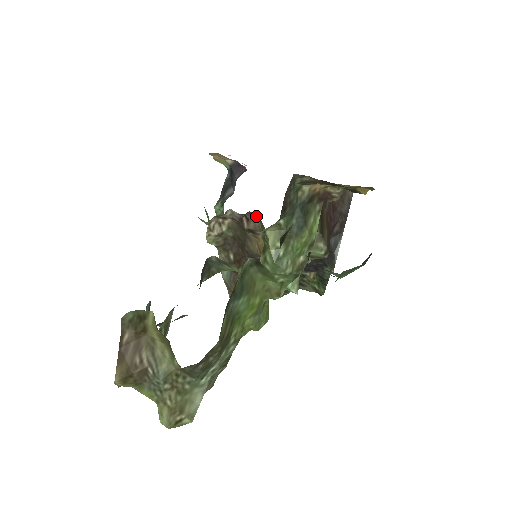
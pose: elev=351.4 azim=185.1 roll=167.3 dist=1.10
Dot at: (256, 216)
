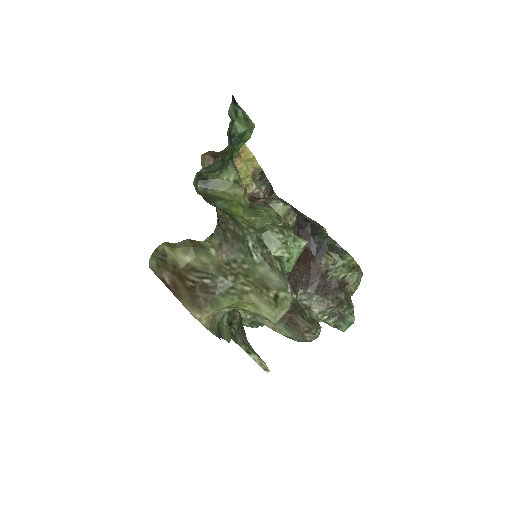
Dot at: occluded
